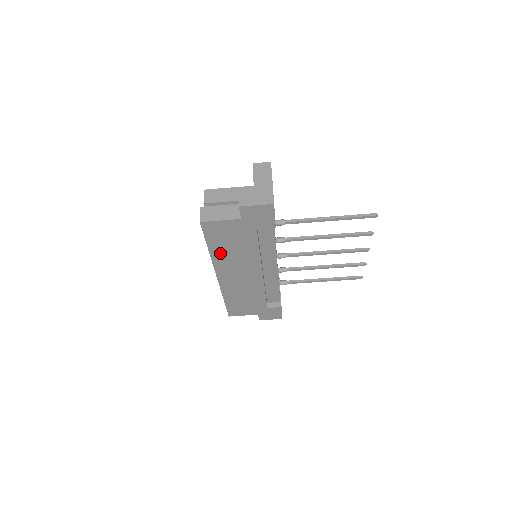
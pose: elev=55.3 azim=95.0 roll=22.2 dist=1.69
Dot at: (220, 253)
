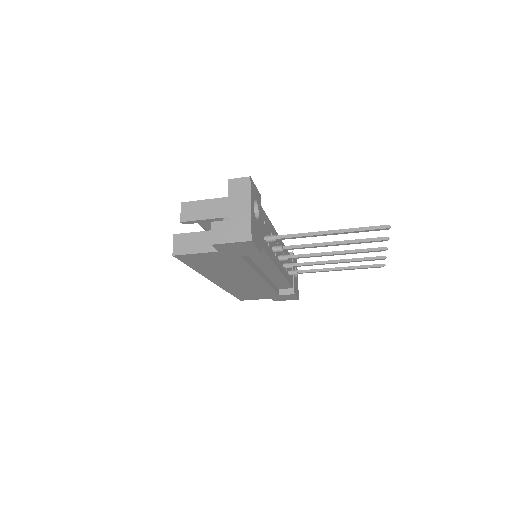
Dot at: (208, 270)
